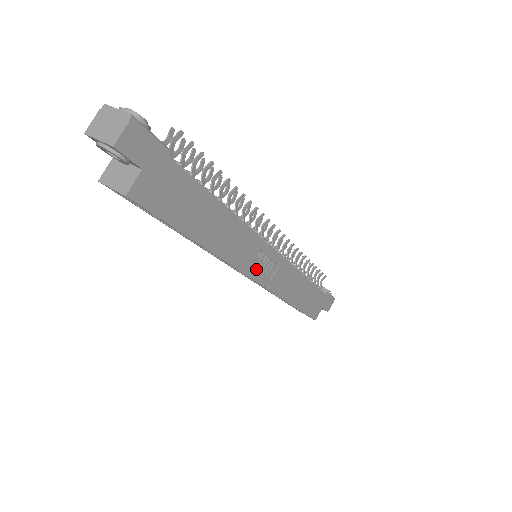
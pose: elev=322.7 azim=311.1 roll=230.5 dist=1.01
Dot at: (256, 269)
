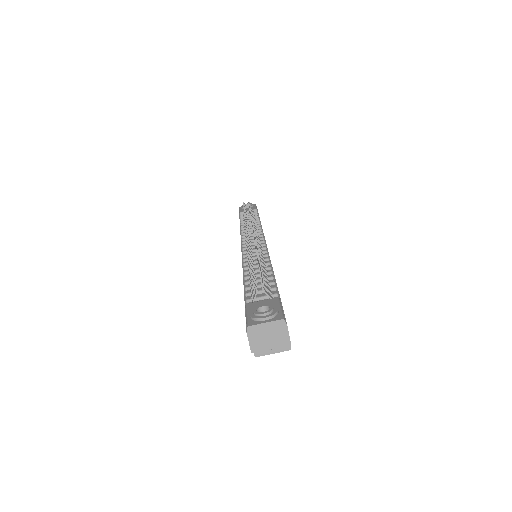
Dot at: occluded
